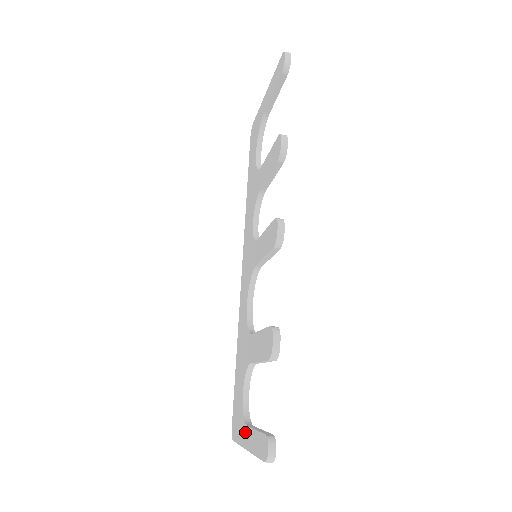
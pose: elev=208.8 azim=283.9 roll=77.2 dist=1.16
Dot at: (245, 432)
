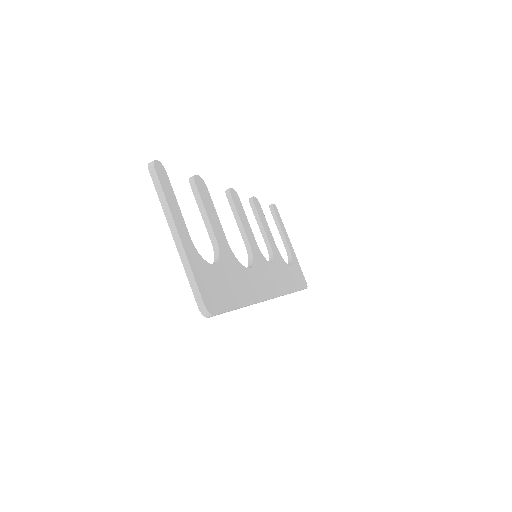
Dot at: occluded
